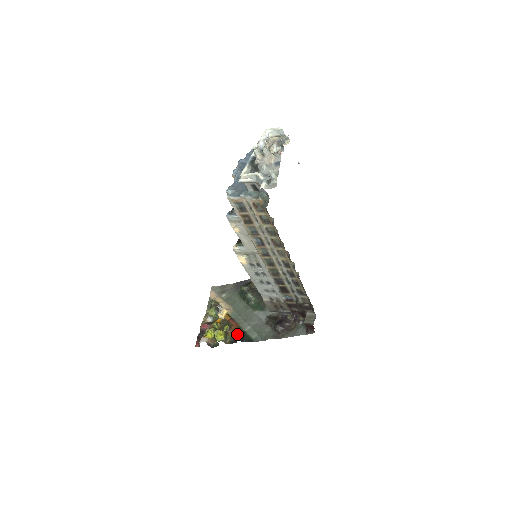
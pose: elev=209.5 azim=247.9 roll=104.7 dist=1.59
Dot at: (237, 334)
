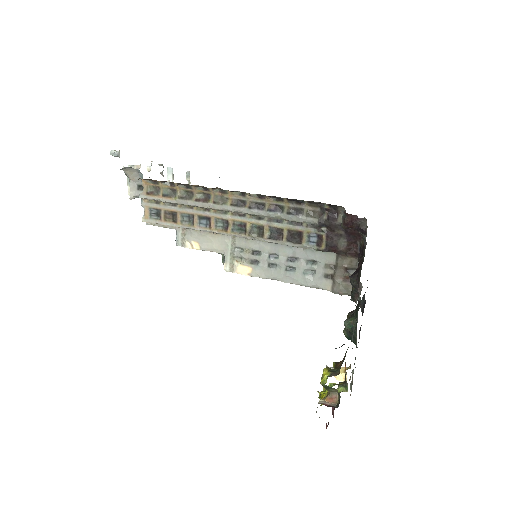
Dot at: (345, 355)
